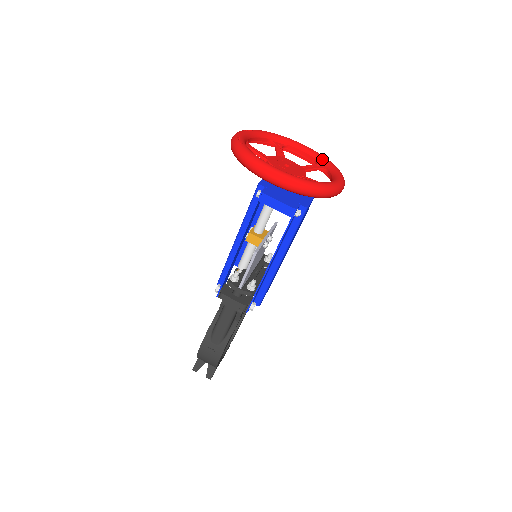
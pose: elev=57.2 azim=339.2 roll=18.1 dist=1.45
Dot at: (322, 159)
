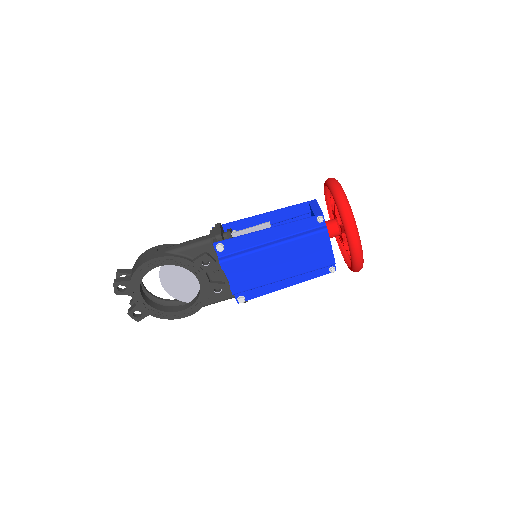
Dot at: occluded
